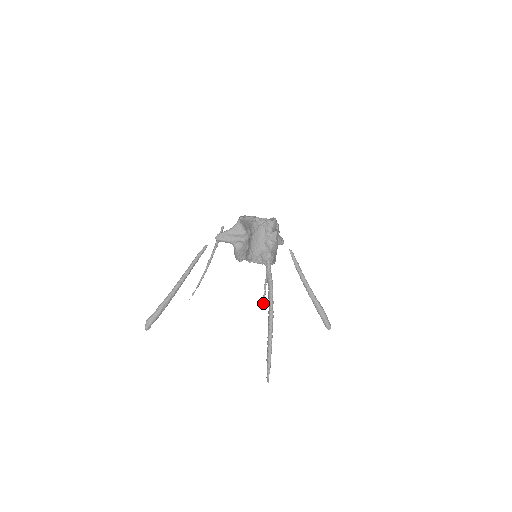
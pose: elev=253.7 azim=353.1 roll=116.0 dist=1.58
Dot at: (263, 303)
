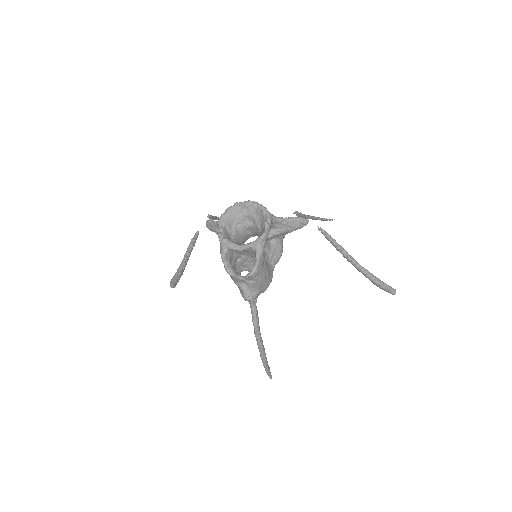
Dot at: (328, 219)
